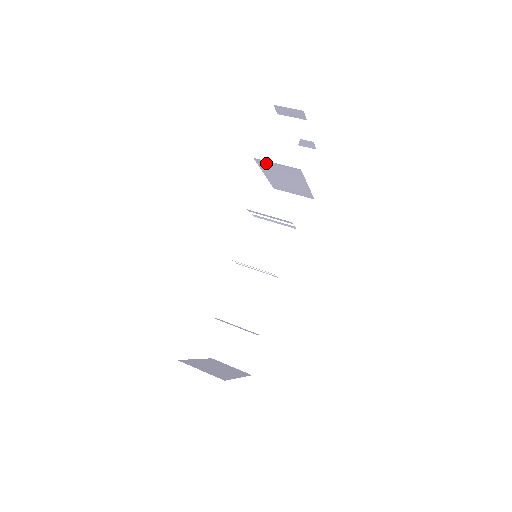
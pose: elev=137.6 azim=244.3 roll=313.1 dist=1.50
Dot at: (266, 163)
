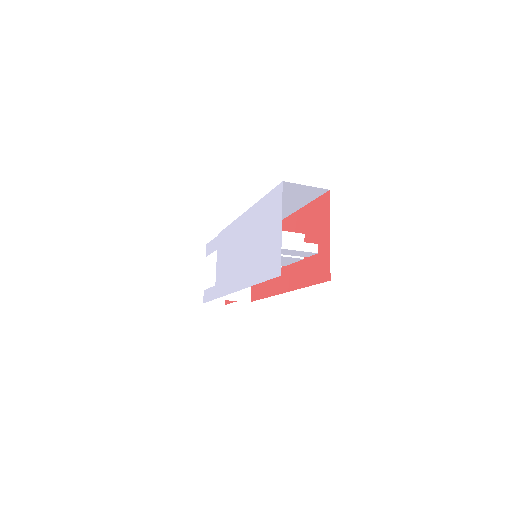
Dot at: occluded
